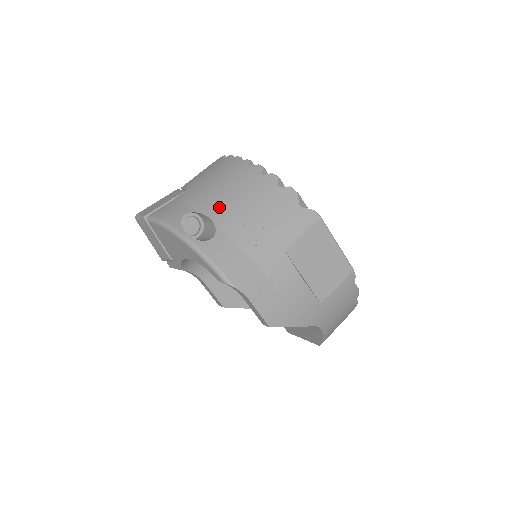
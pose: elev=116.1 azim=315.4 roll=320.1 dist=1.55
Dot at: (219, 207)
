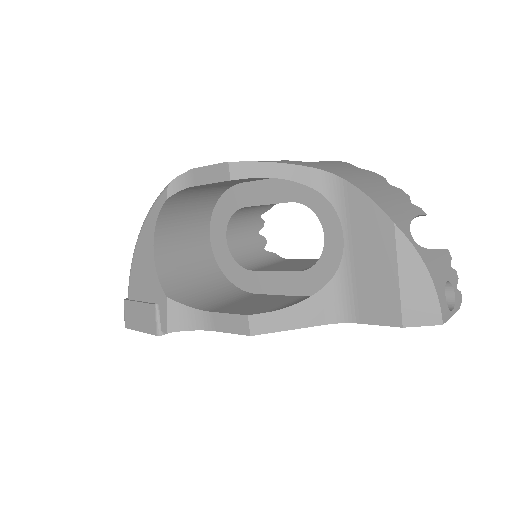
Dot at: occluded
